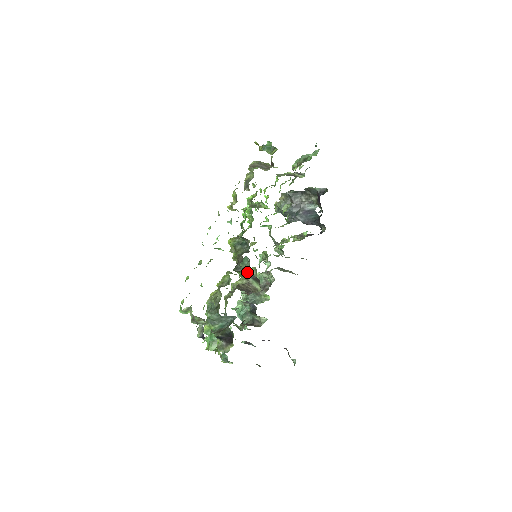
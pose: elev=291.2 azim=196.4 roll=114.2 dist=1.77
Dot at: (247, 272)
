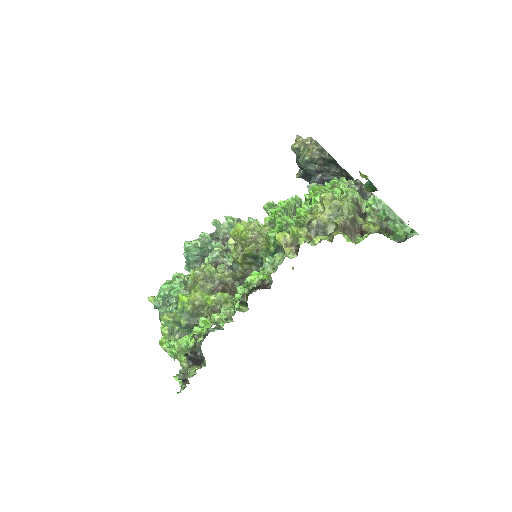
Dot at: occluded
